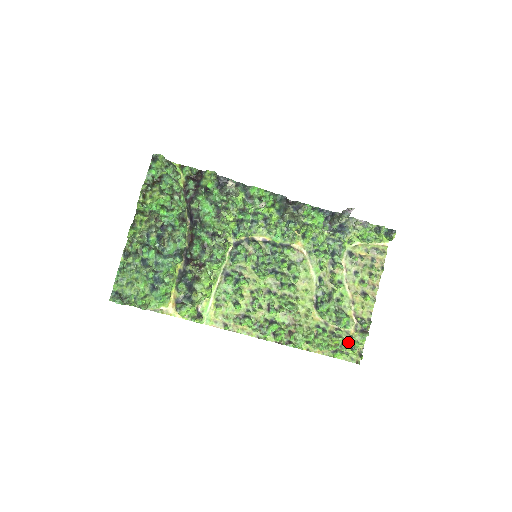
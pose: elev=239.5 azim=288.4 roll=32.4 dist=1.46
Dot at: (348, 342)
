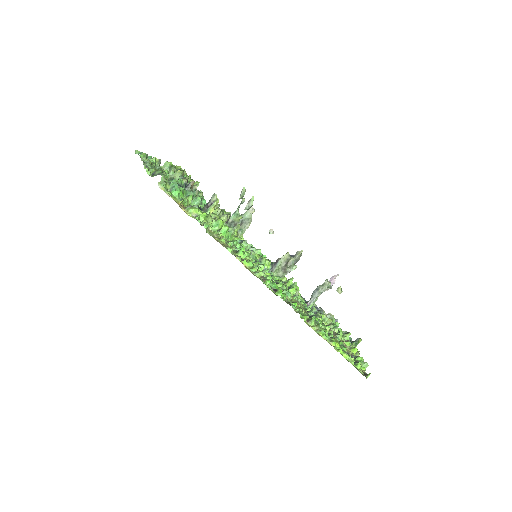
Dot at: (349, 354)
